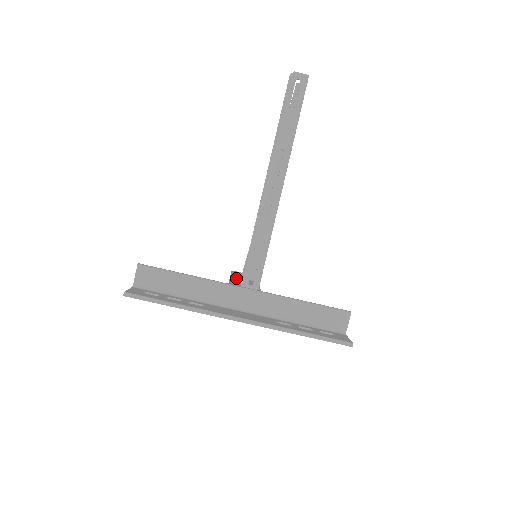
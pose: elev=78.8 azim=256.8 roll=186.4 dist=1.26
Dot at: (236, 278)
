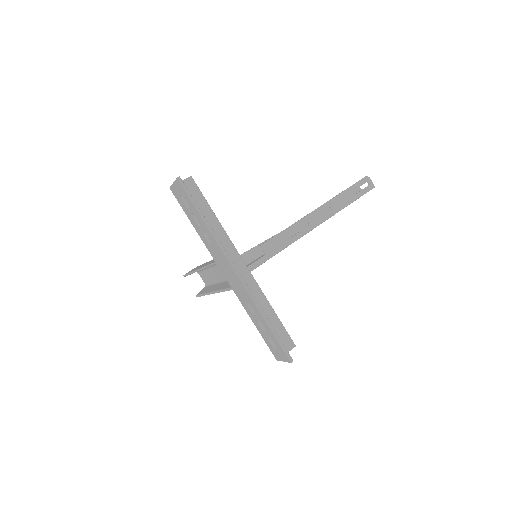
Dot at: occluded
